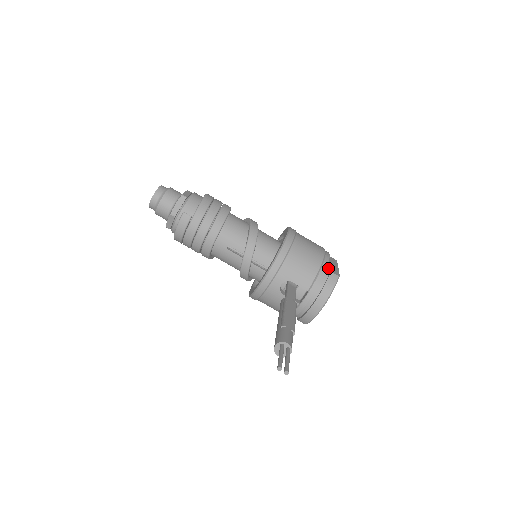
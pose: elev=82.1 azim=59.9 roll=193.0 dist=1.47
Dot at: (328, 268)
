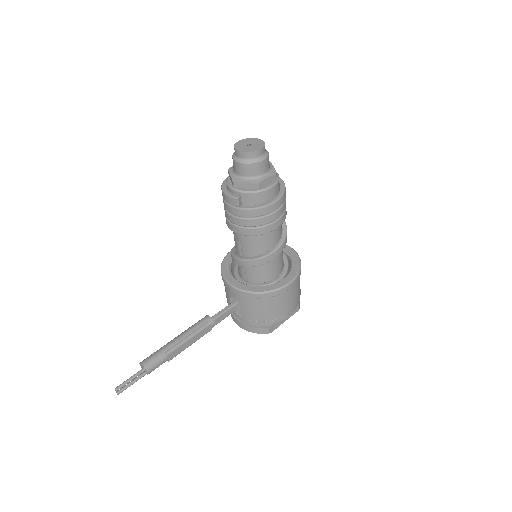
Dot at: (272, 323)
